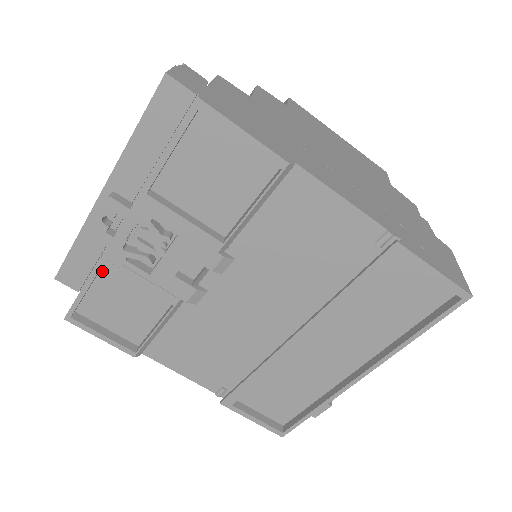
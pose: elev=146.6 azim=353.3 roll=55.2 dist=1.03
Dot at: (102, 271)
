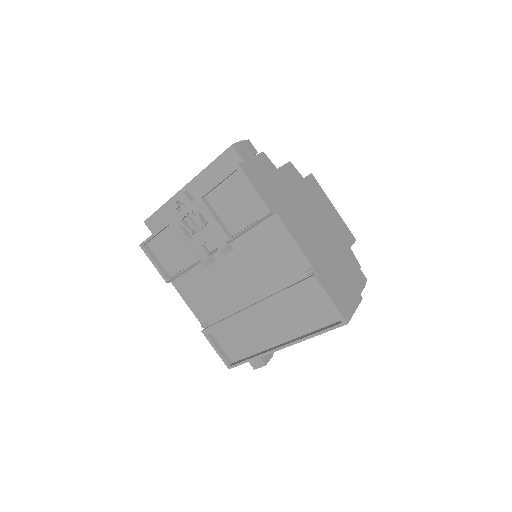
Dot at: (168, 228)
